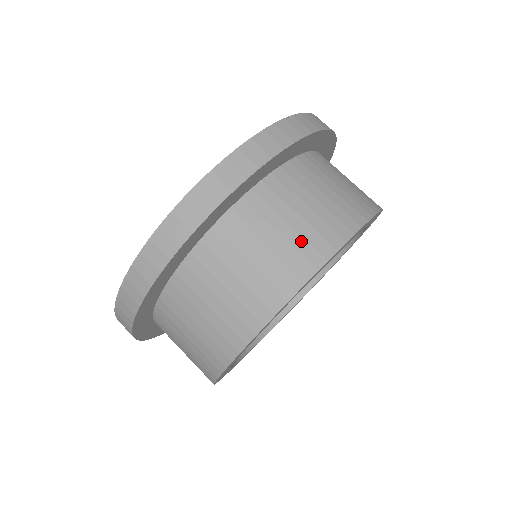
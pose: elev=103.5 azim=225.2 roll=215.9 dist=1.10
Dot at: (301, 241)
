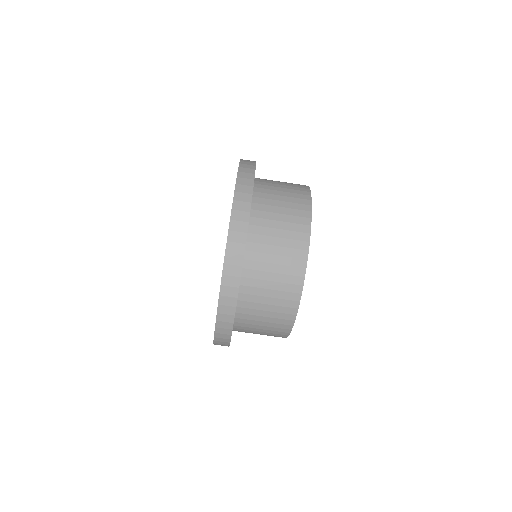
Dot at: (271, 334)
